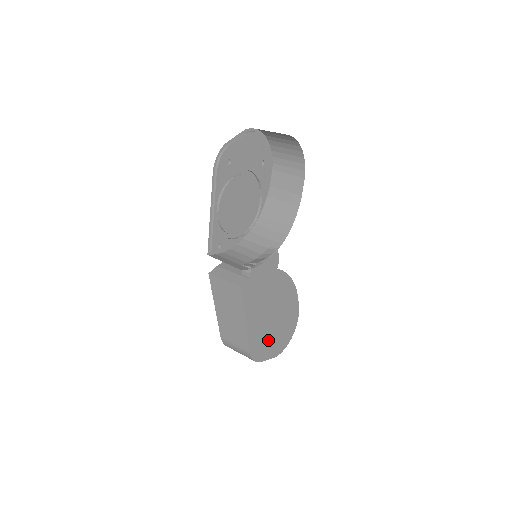
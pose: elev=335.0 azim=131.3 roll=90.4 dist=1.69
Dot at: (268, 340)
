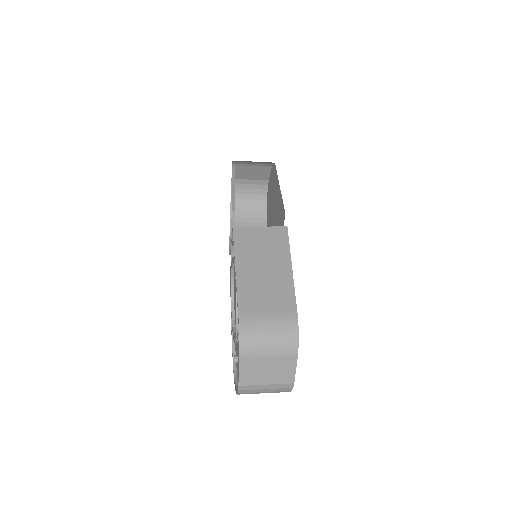
Dot at: occluded
